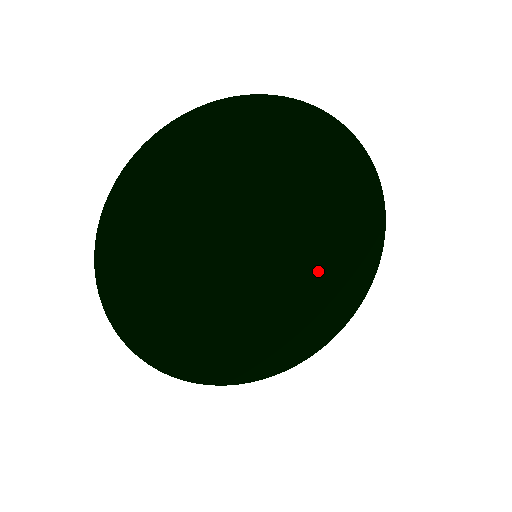
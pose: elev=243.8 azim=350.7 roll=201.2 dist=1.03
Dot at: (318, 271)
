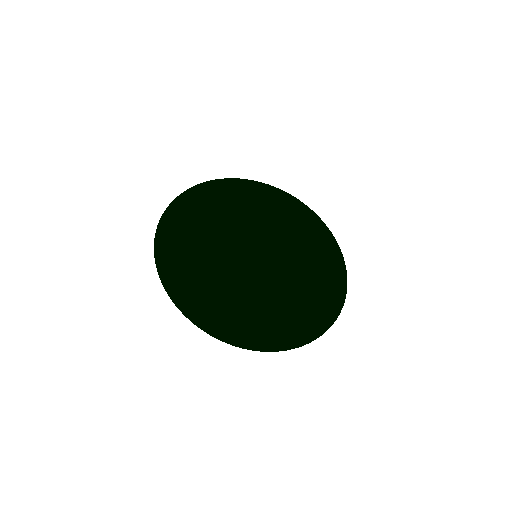
Dot at: (302, 270)
